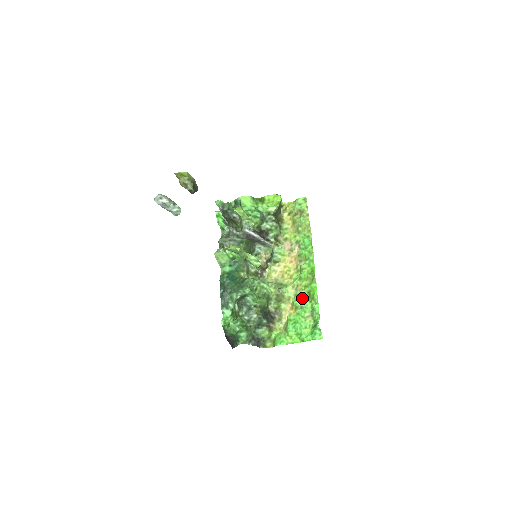
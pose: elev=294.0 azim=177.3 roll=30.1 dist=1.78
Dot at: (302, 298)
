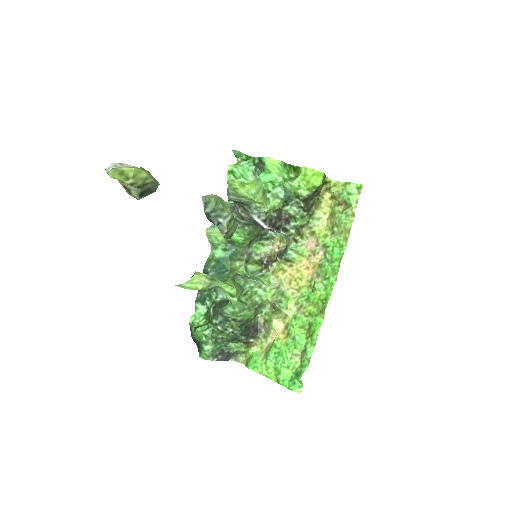
Dot at: (300, 326)
